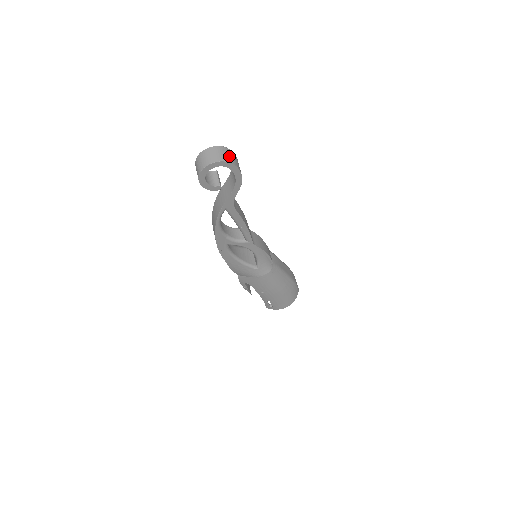
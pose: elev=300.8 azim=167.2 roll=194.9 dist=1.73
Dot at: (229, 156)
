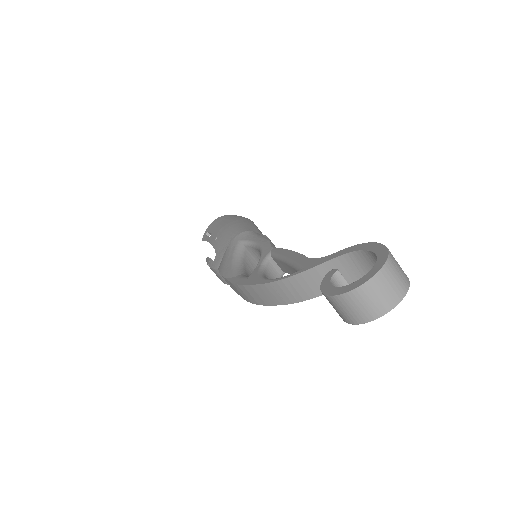
Dot at: (400, 268)
